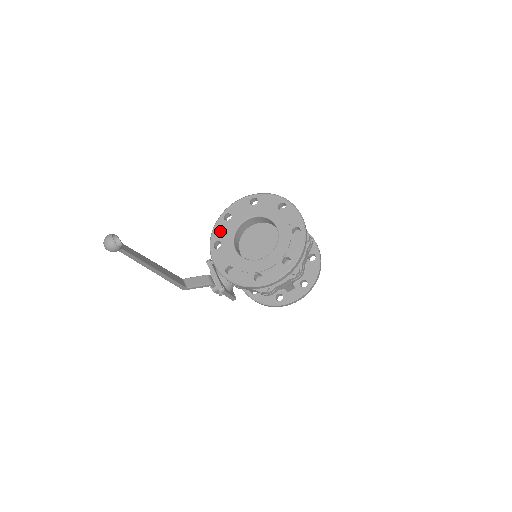
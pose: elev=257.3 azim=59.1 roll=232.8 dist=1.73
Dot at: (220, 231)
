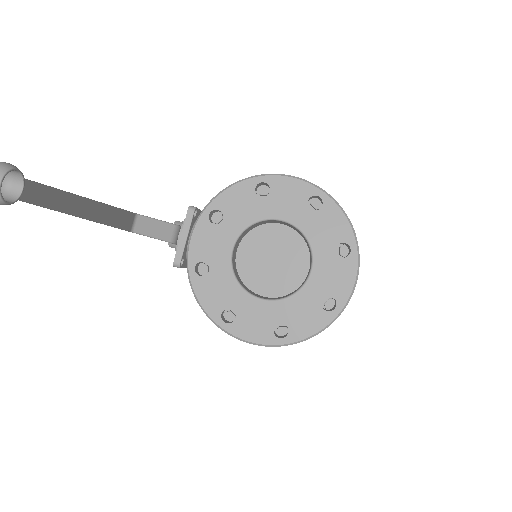
Dot at: (236, 200)
